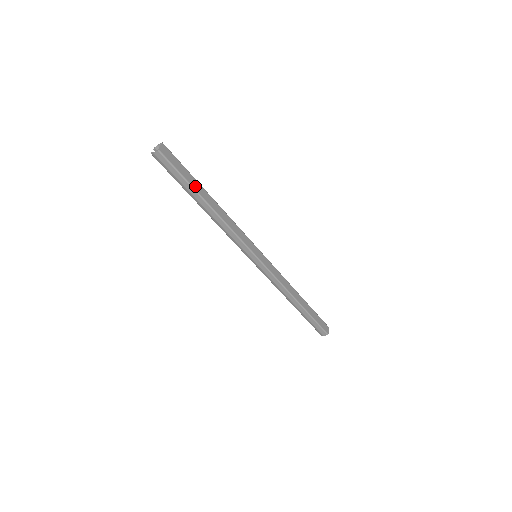
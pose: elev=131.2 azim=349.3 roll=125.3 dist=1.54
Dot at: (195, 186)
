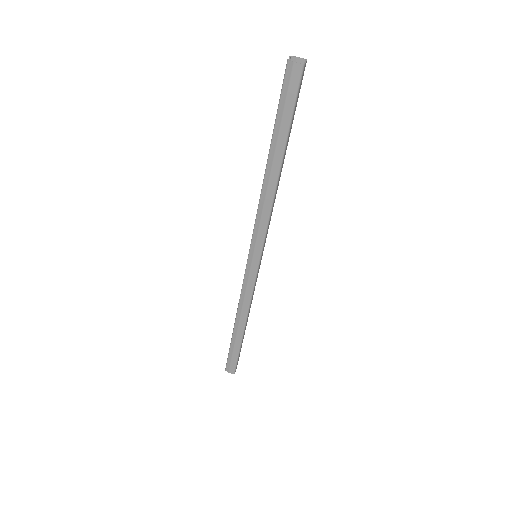
Dot at: (288, 138)
